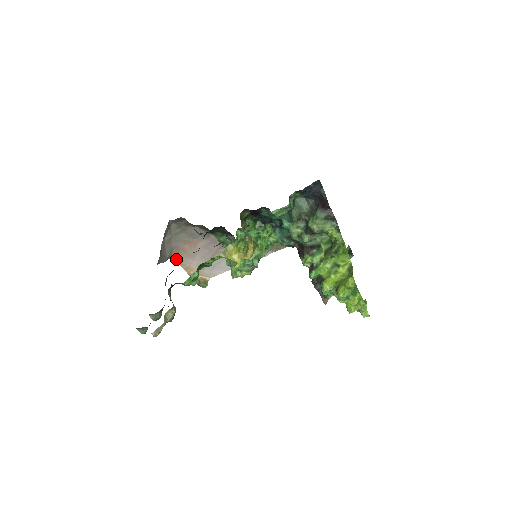
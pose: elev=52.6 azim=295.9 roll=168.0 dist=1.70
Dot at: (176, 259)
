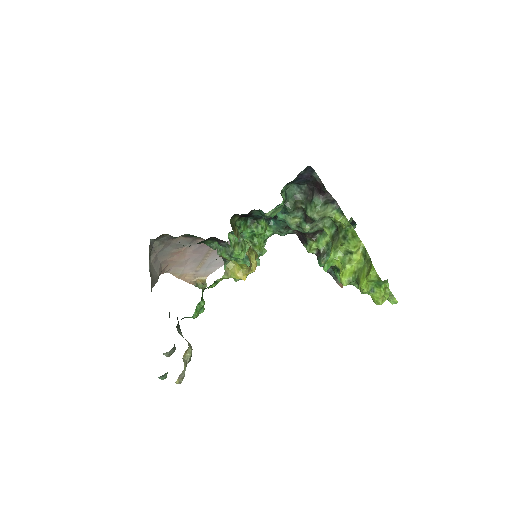
Dot at: (167, 271)
